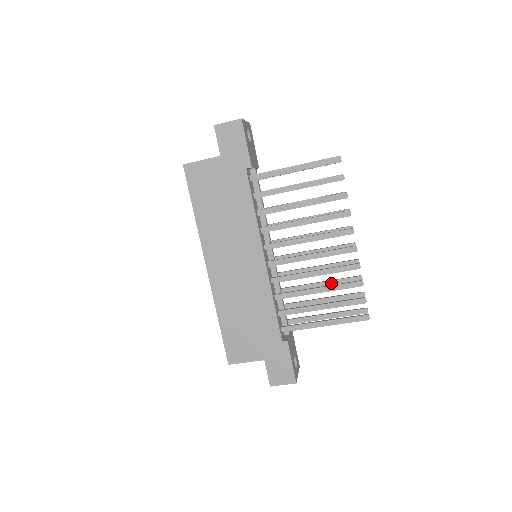
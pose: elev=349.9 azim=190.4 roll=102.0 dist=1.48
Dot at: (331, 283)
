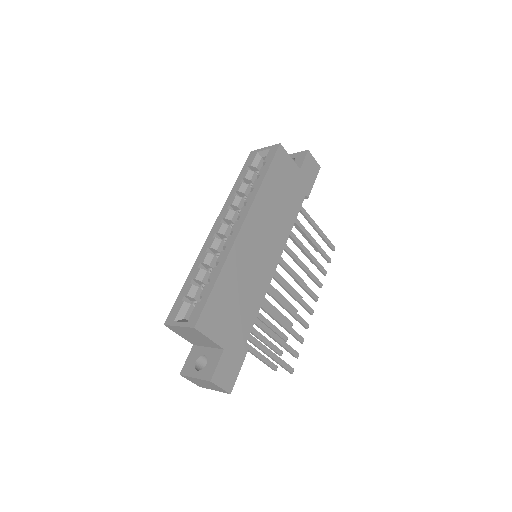
Dot at: (272, 326)
